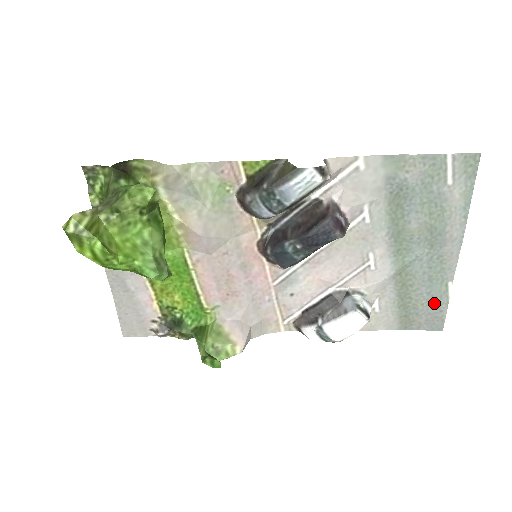
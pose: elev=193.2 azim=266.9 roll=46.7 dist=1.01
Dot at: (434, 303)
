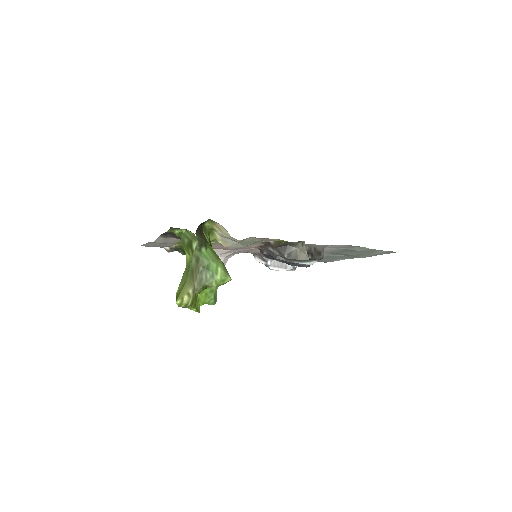
Dot at: (330, 260)
